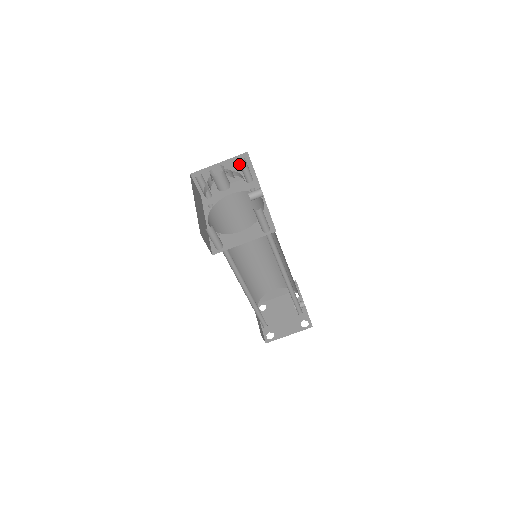
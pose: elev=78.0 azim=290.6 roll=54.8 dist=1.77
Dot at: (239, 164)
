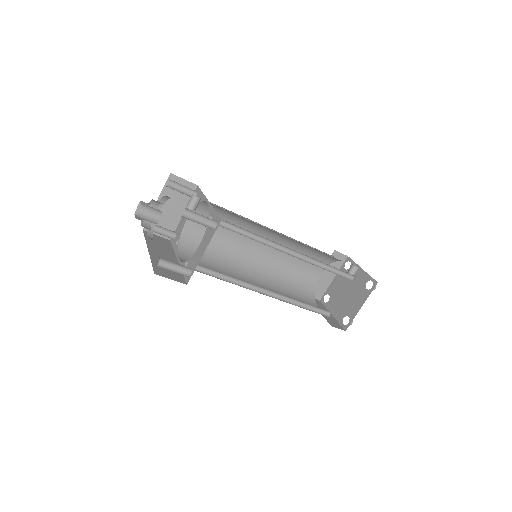
Dot at: occluded
